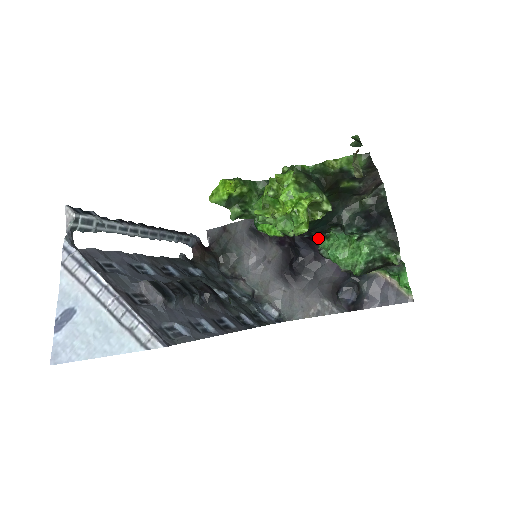
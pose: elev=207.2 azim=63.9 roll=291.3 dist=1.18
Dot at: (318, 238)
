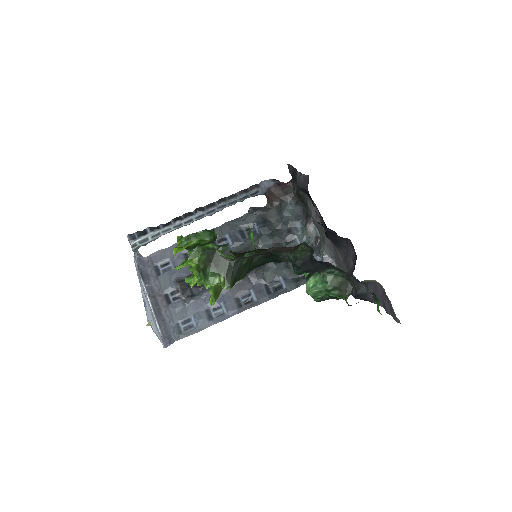
Dot at: occluded
